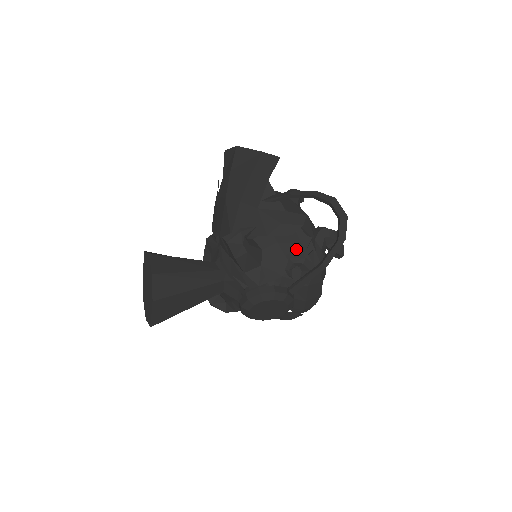
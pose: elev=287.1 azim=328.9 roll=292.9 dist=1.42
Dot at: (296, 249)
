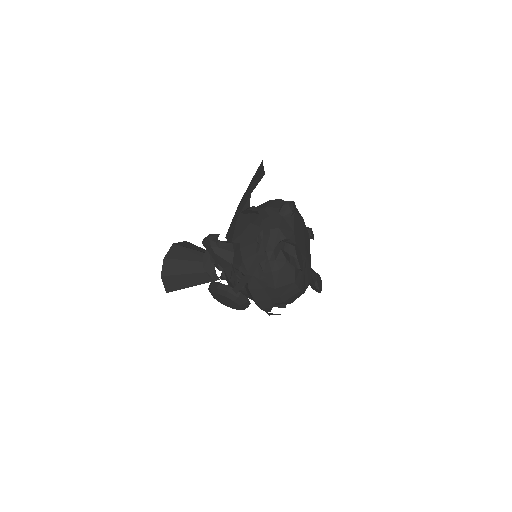
Dot at: (251, 256)
